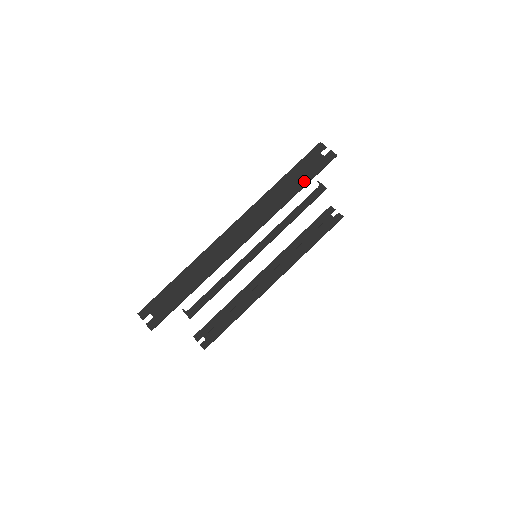
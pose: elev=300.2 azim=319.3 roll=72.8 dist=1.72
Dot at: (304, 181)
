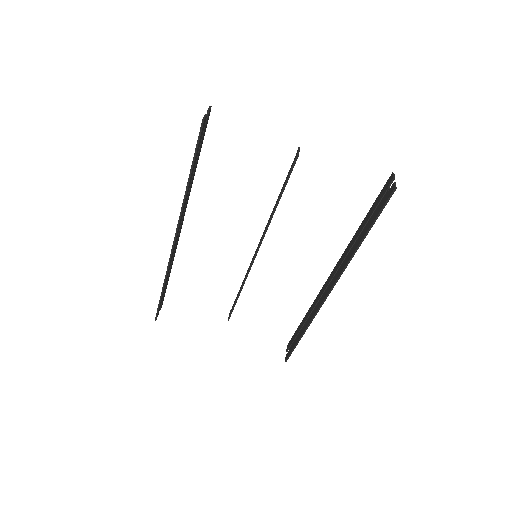
Dot at: (192, 163)
